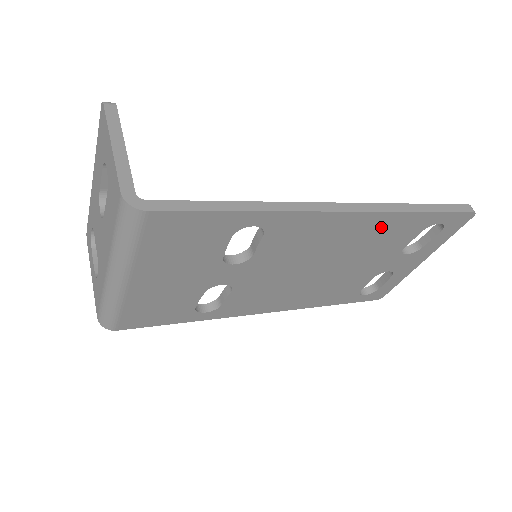
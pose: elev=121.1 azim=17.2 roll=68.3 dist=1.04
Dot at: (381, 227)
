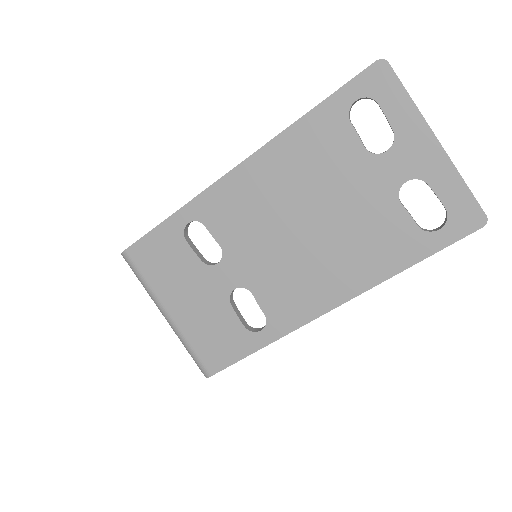
Dot at: (293, 153)
